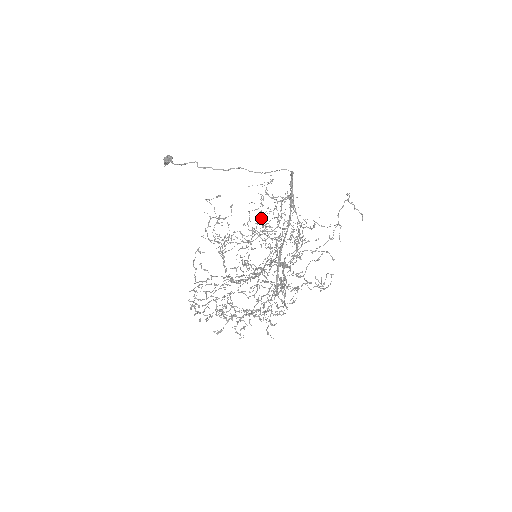
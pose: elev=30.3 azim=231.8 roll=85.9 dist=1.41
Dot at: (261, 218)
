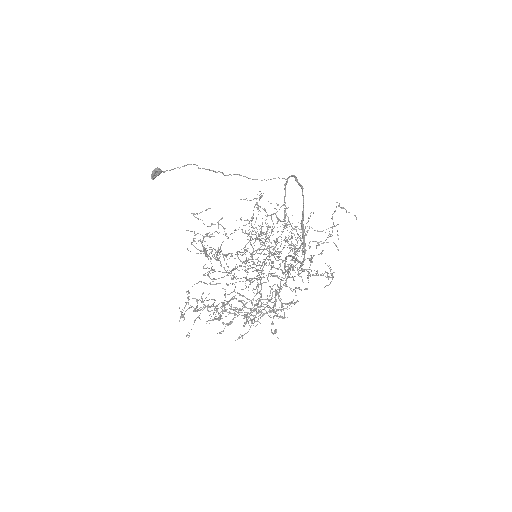
Dot at: occluded
